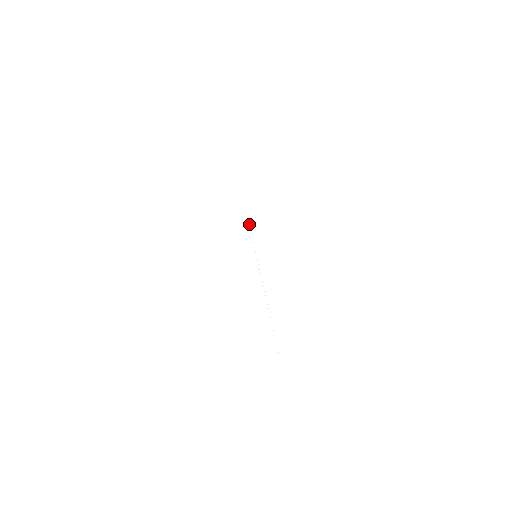
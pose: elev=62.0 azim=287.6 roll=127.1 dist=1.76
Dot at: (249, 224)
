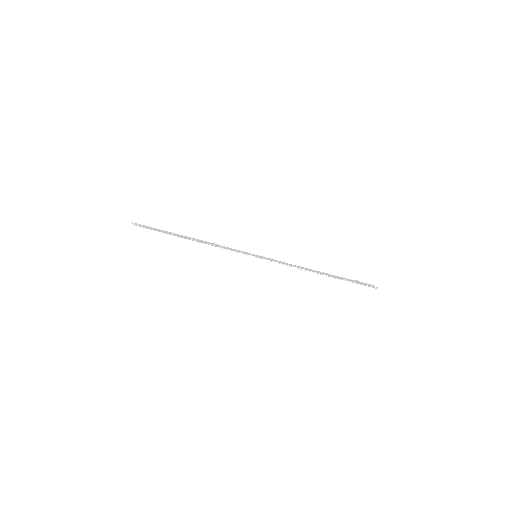
Dot at: occluded
